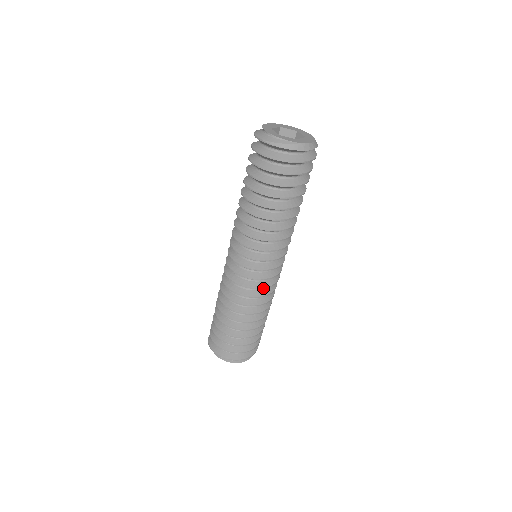
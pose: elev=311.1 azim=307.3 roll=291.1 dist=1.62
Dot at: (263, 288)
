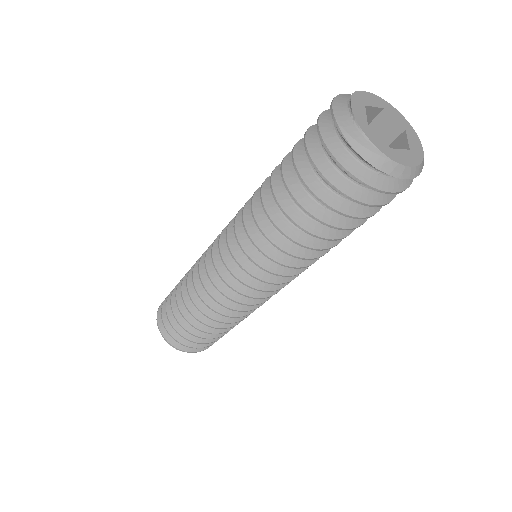
Dot at: (239, 303)
